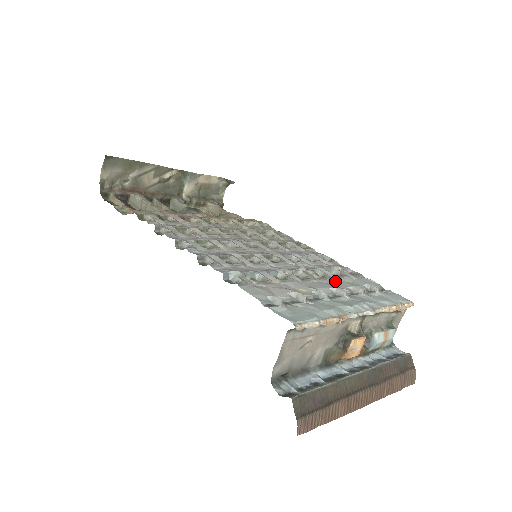
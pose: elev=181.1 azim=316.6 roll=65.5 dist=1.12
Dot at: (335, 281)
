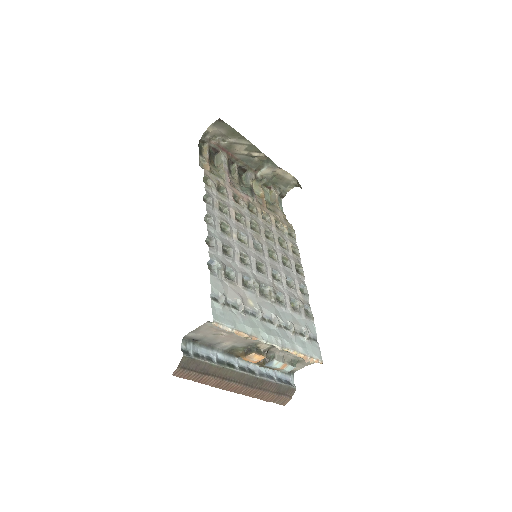
Dot at: (285, 311)
